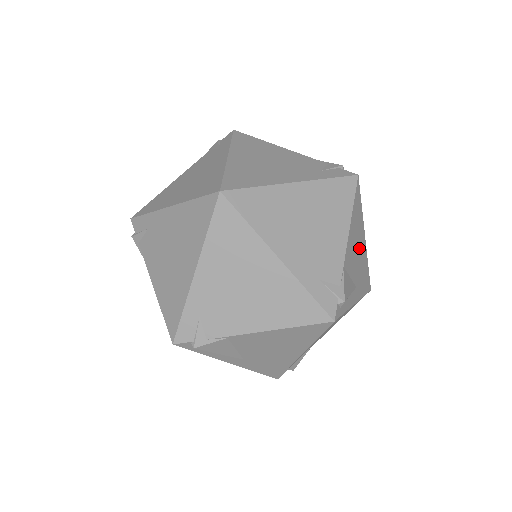
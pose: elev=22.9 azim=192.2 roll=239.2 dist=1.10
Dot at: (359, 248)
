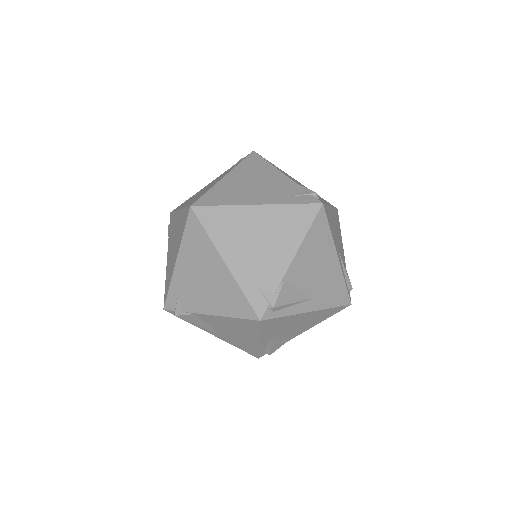
Dot at: (322, 266)
